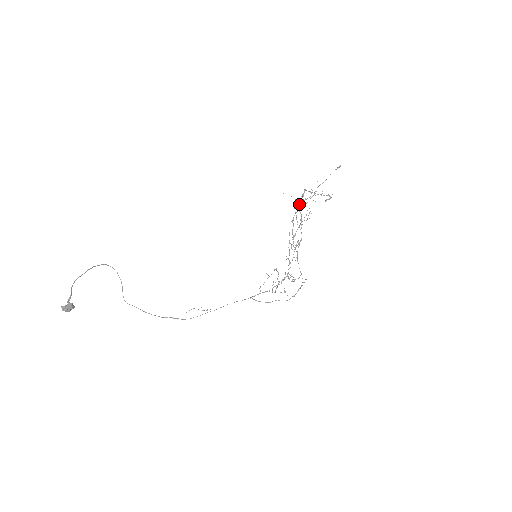
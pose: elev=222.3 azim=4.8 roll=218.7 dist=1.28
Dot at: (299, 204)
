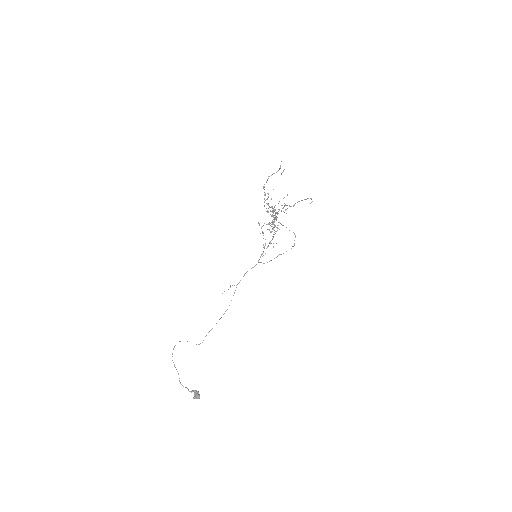
Dot at: (272, 212)
